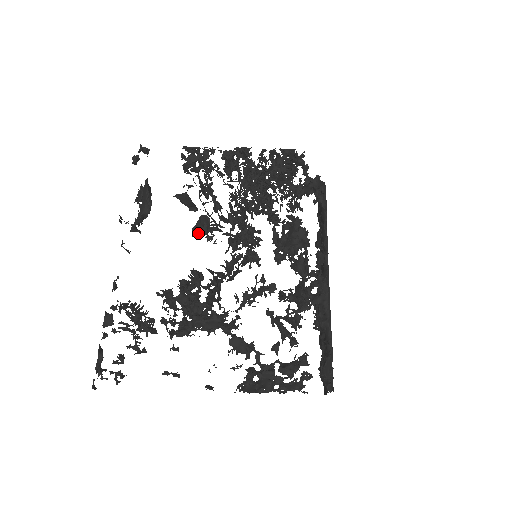
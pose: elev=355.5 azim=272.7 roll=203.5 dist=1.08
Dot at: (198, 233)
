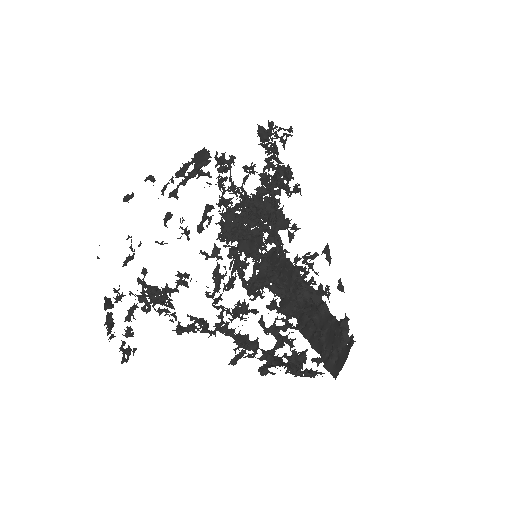
Dot at: (273, 151)
